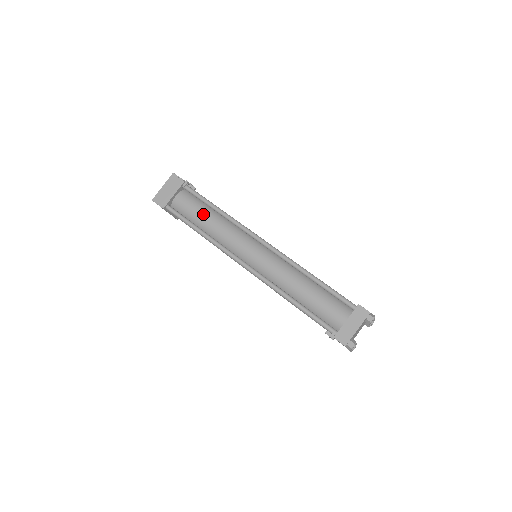
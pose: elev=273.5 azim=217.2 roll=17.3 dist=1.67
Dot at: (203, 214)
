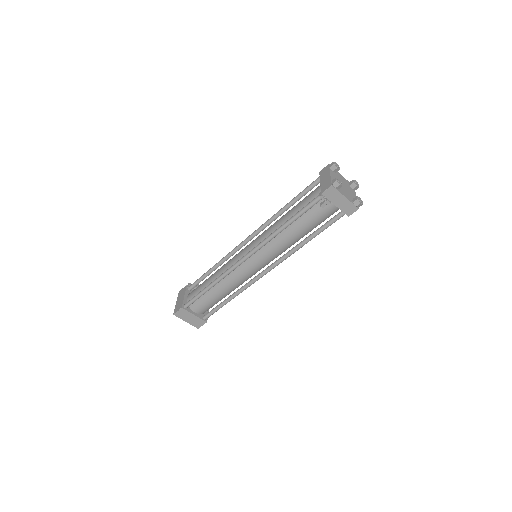
Dot at: (207, 280)
